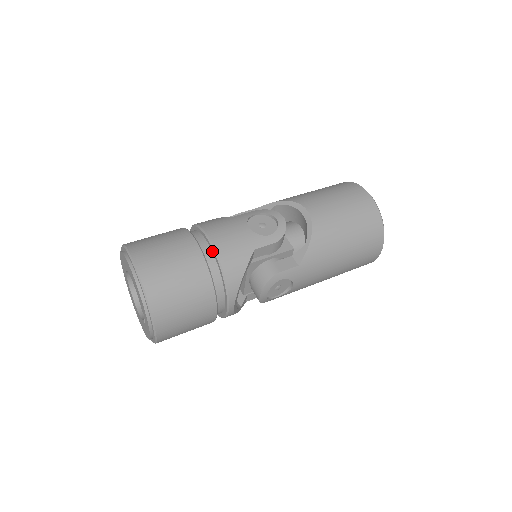
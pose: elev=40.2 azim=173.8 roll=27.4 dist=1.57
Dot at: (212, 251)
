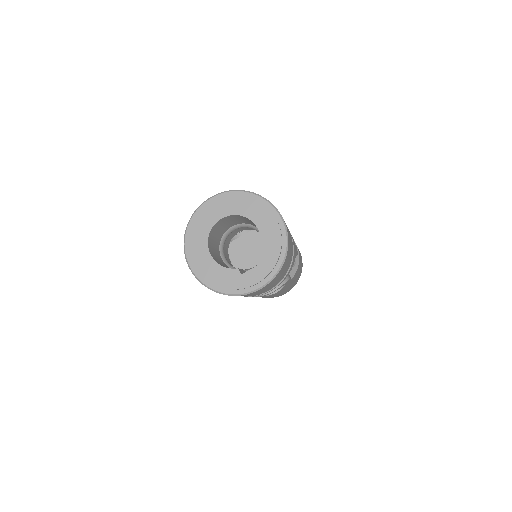
Dot at: occluded
